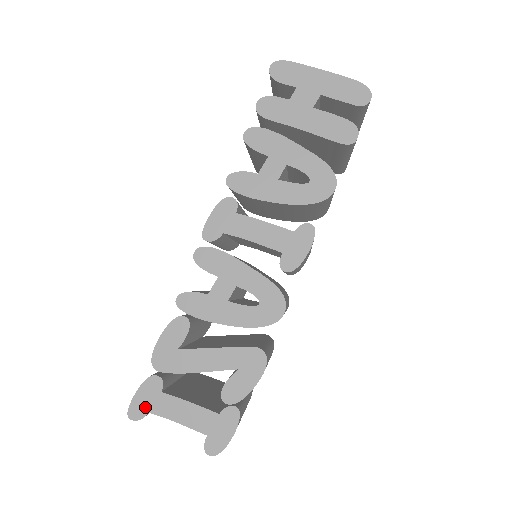
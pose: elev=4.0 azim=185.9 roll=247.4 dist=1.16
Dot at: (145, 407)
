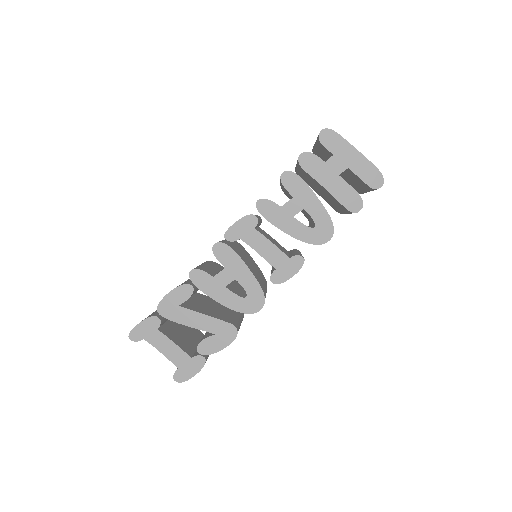
Dot at: (142, 335)
